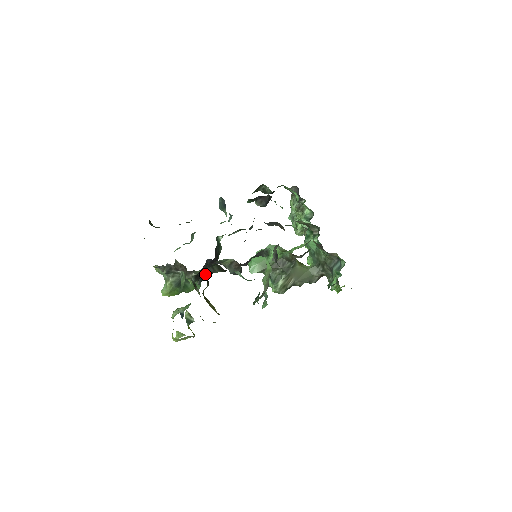
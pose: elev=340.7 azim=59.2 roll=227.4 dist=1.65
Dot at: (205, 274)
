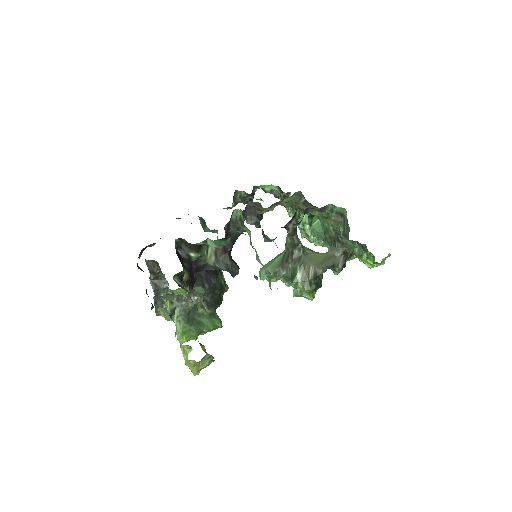
Dot at: (210, 296)
